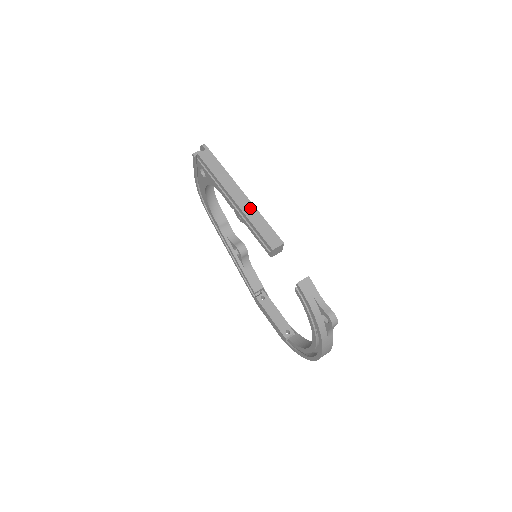
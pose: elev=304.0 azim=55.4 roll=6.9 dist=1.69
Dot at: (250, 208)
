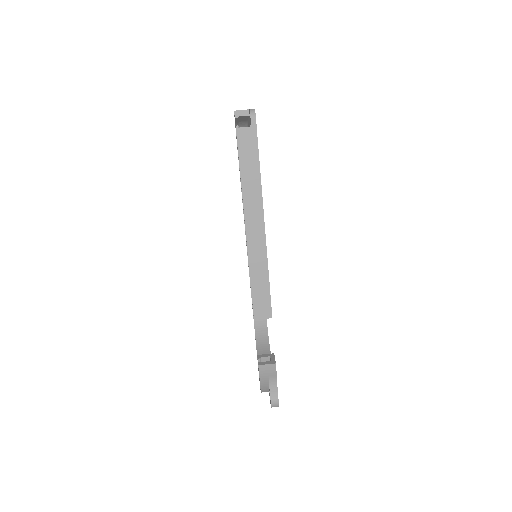
Dot at: (260, 253)
